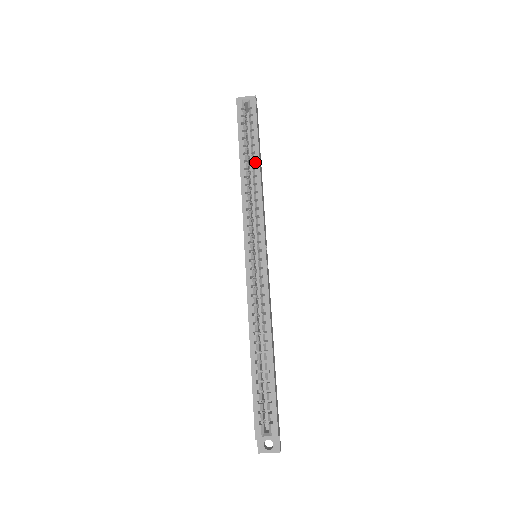
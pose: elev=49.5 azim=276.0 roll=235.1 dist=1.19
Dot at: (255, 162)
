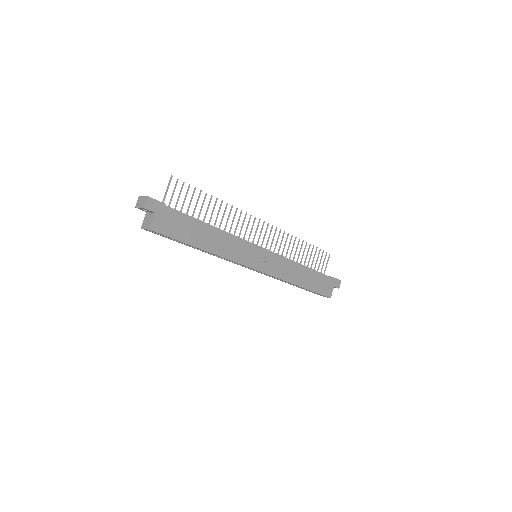
Dot at: occluded
